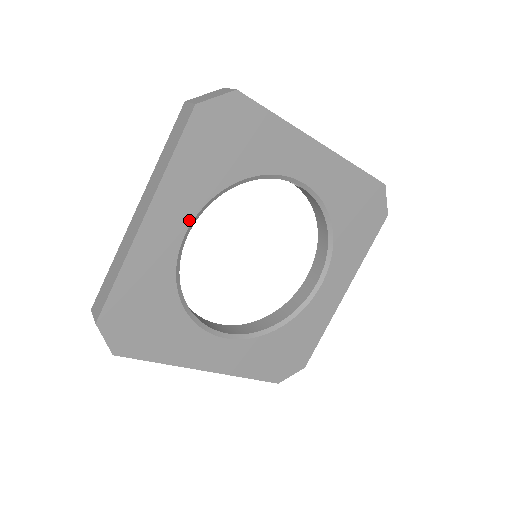
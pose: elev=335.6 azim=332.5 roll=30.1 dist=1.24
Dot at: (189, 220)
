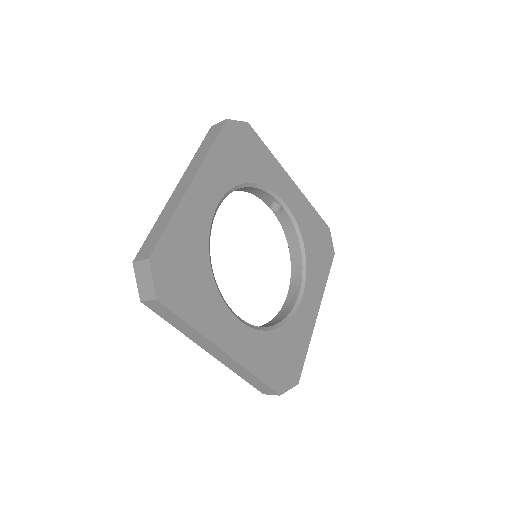
Dot at: (220, 197)
